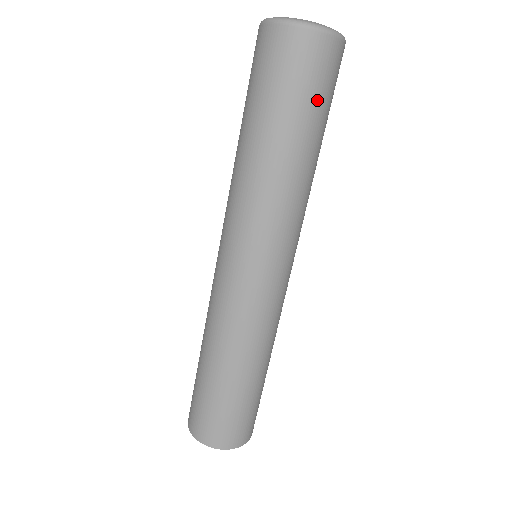
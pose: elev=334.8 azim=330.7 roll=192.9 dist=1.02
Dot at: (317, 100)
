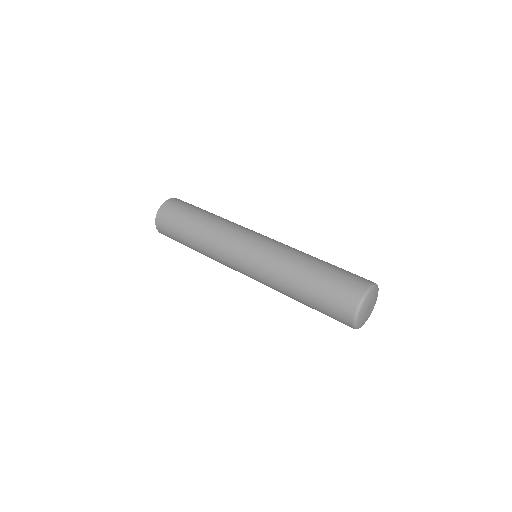
Dot at: (325, 314)
